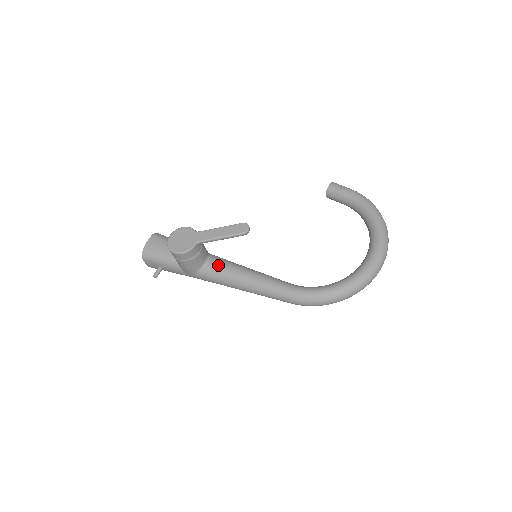
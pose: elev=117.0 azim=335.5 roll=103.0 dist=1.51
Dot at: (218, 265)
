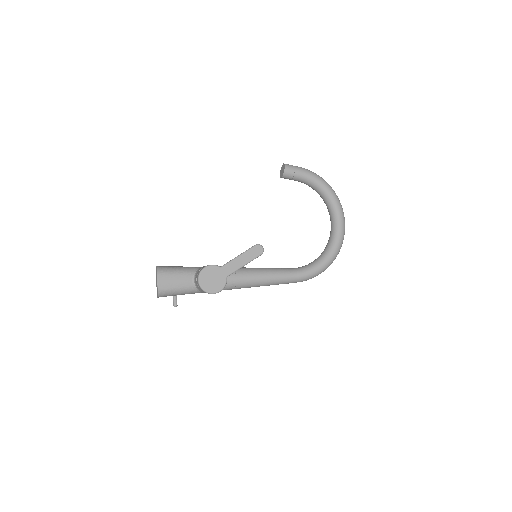
Dot at: (234, 278)
